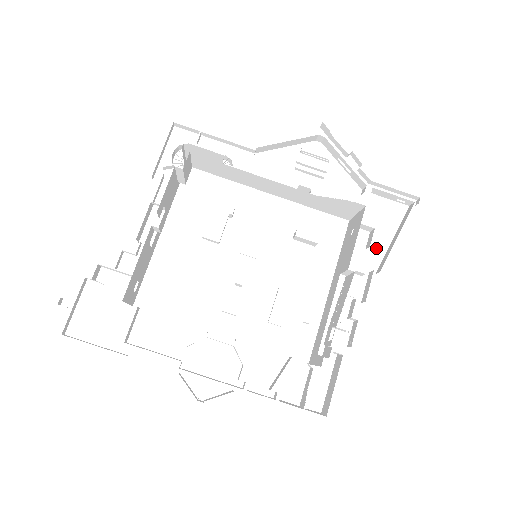
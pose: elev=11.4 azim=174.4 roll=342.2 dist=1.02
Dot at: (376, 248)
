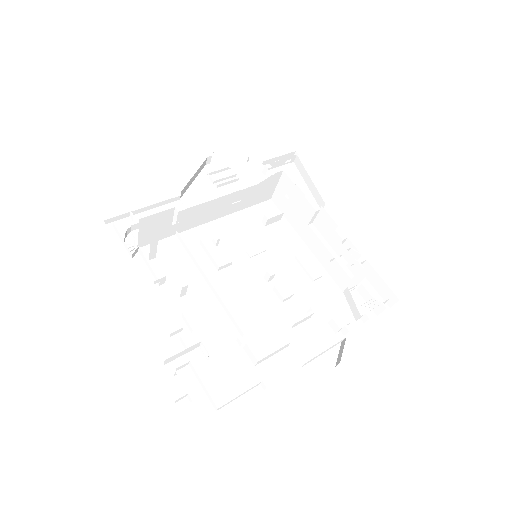
Dot at: (305, 197)
